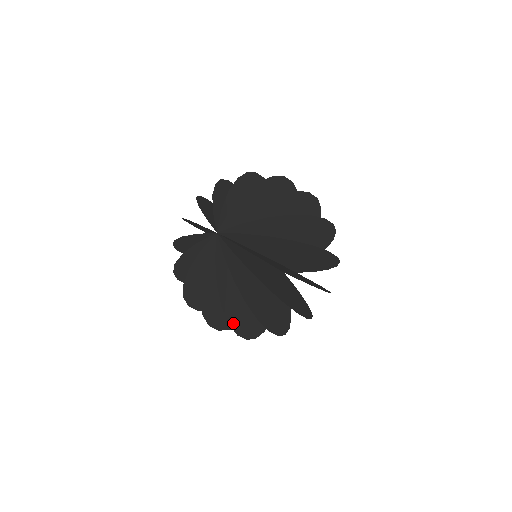
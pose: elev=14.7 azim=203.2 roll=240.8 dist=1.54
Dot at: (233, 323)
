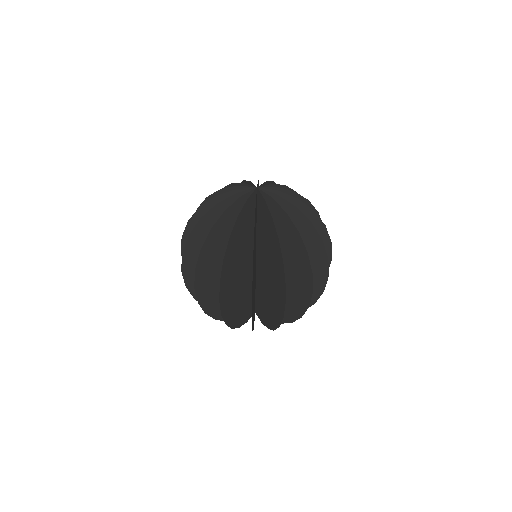
Dot at: (282, 268)
